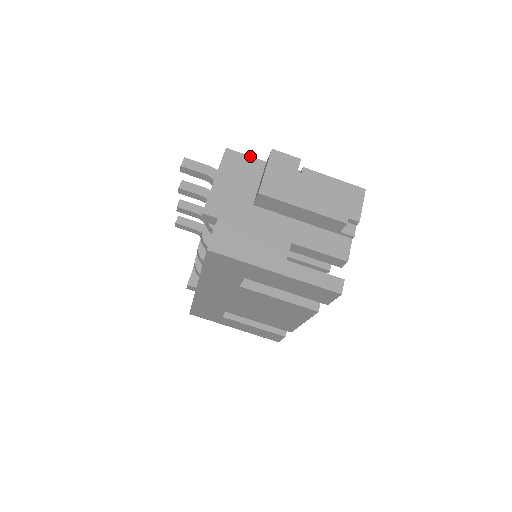
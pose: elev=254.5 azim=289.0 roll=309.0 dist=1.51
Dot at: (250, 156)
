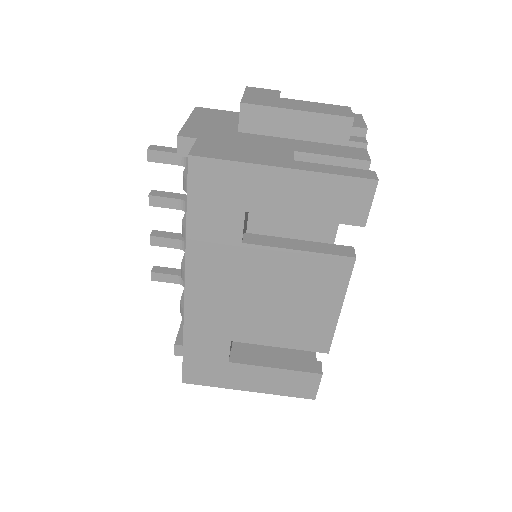
Dot at: (224, 110)
